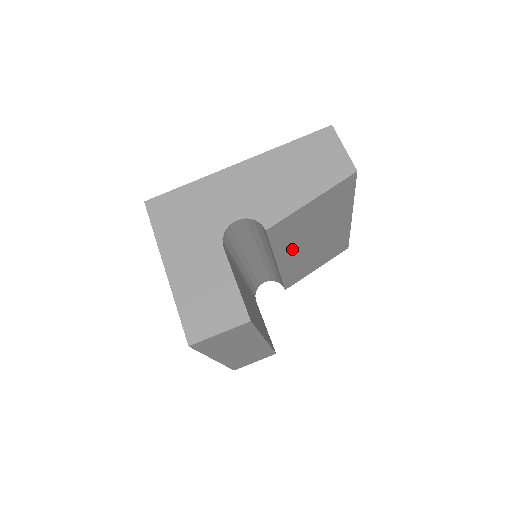
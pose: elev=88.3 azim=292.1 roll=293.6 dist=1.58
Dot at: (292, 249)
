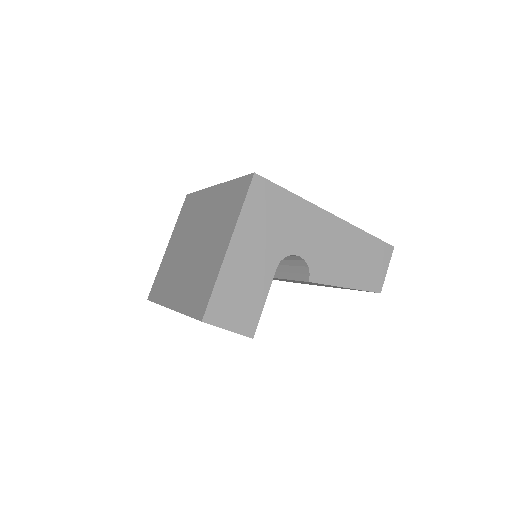
Dot at: occluded
